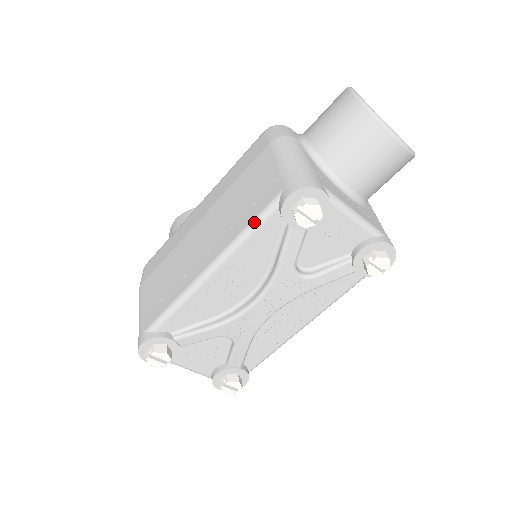
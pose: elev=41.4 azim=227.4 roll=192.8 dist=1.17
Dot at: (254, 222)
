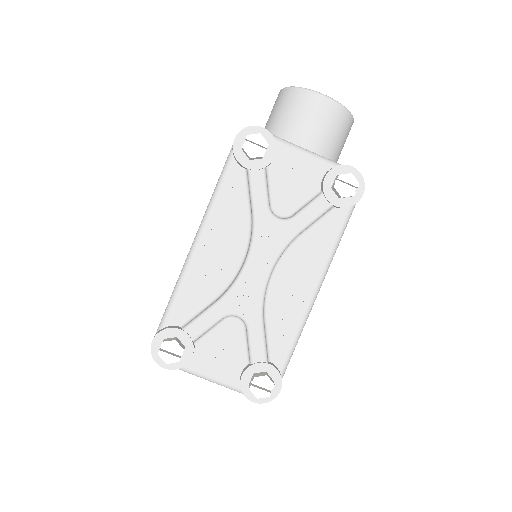
Dot at: (219, 179)
